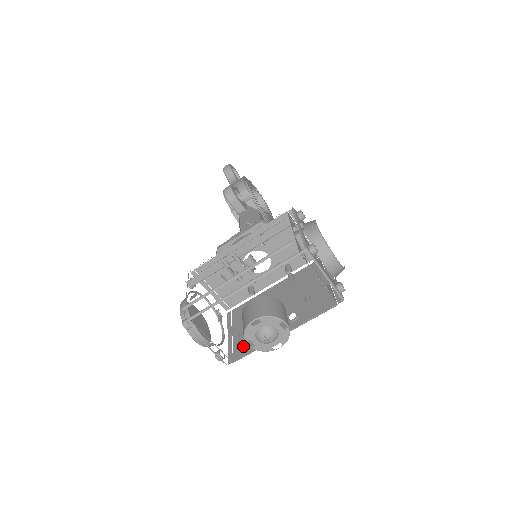
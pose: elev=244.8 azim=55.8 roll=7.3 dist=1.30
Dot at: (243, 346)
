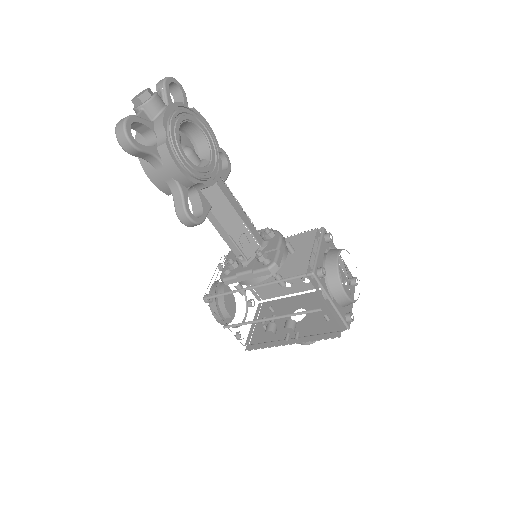
Dot at: (265, 291)
